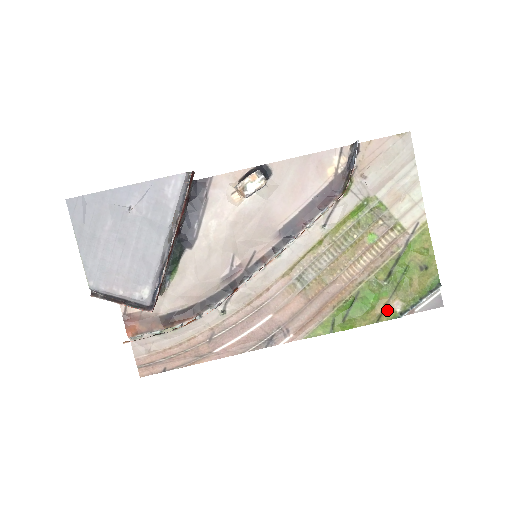
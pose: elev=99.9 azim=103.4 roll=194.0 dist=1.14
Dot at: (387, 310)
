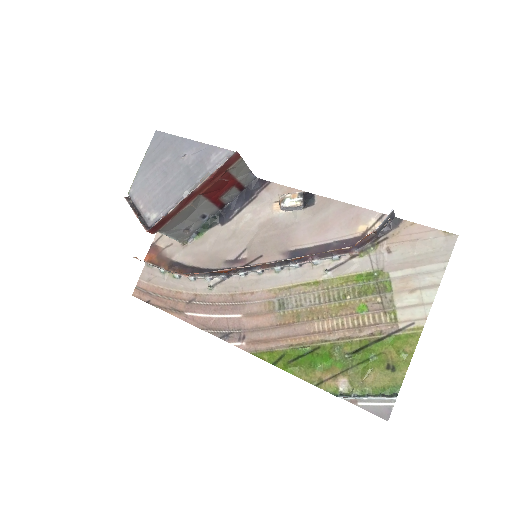
Dot at: (331, 381)
